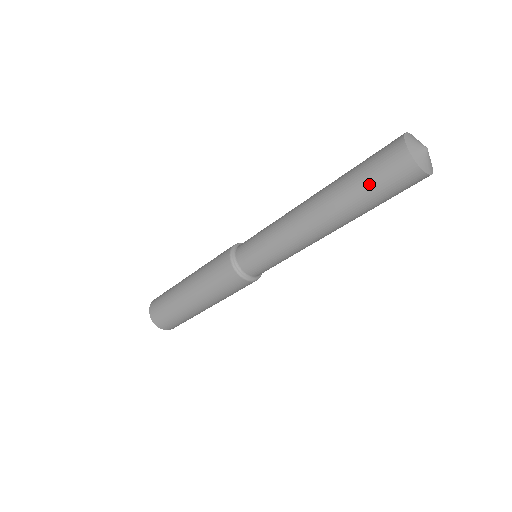
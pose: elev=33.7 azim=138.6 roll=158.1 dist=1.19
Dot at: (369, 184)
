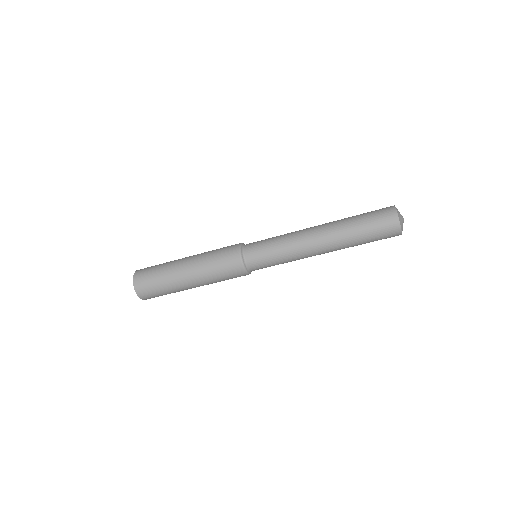
Dot at: (369, 236)
